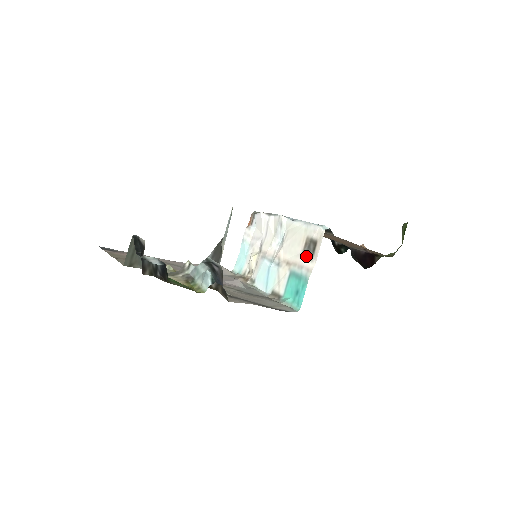
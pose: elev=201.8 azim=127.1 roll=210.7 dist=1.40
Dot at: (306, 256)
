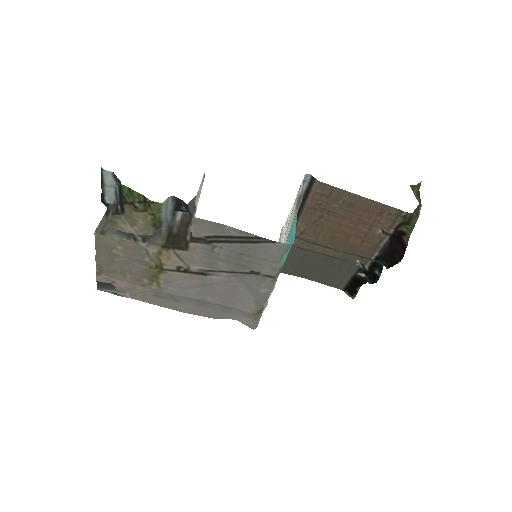
Dot at: (296, 211)
